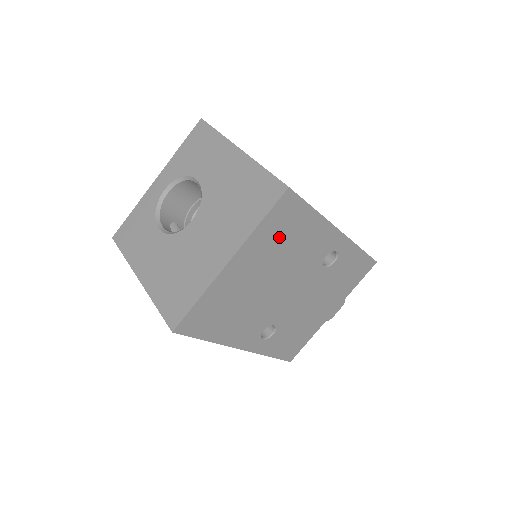
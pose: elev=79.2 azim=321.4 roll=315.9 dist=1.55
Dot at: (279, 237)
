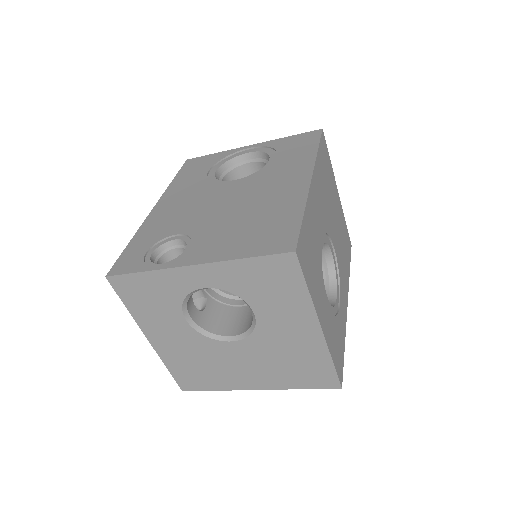
Dot at: occluded
